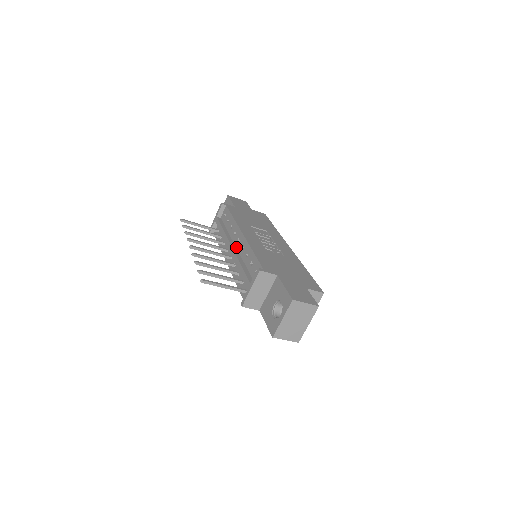
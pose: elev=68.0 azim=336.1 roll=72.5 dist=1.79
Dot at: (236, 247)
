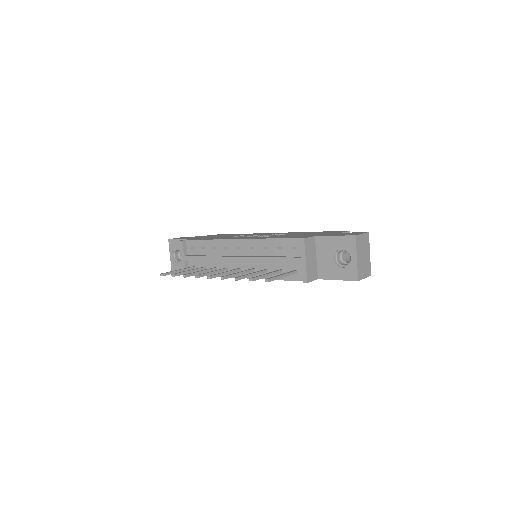
Dot at: (241, 255)
